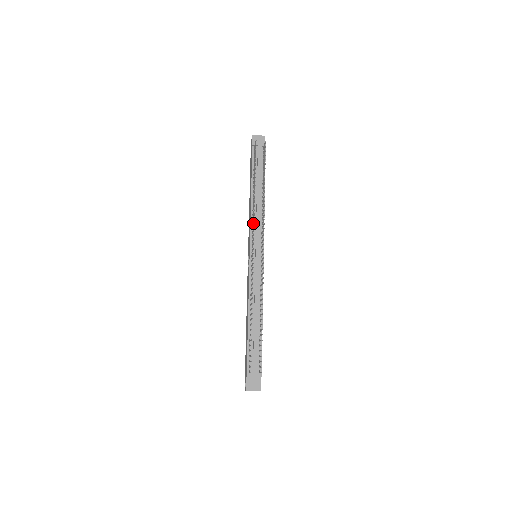
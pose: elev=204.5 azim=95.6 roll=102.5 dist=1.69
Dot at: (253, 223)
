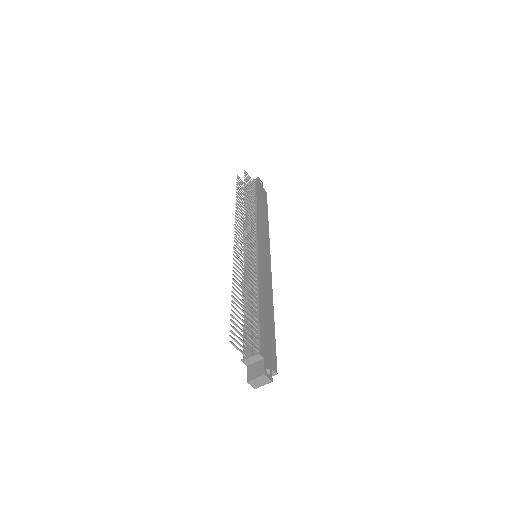
Dot at: occluded
